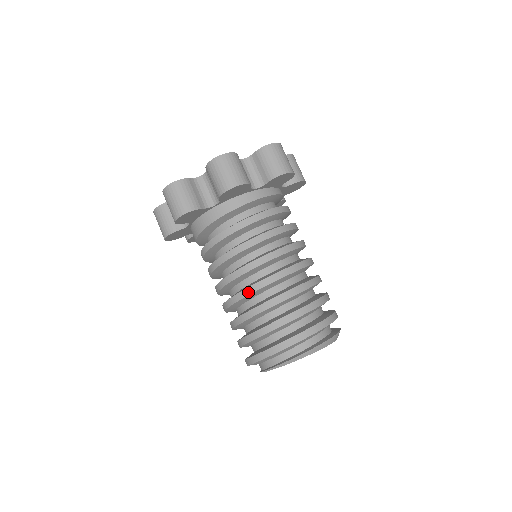
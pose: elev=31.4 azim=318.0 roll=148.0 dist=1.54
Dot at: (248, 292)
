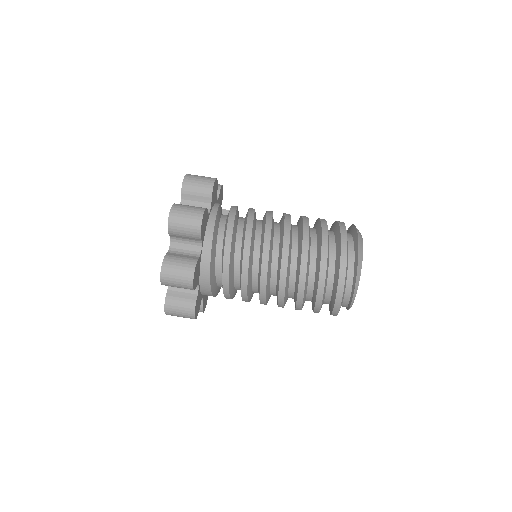
Dot at: (281, 300)
